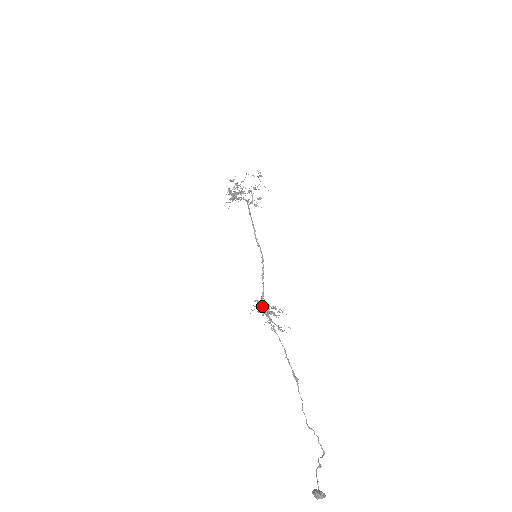
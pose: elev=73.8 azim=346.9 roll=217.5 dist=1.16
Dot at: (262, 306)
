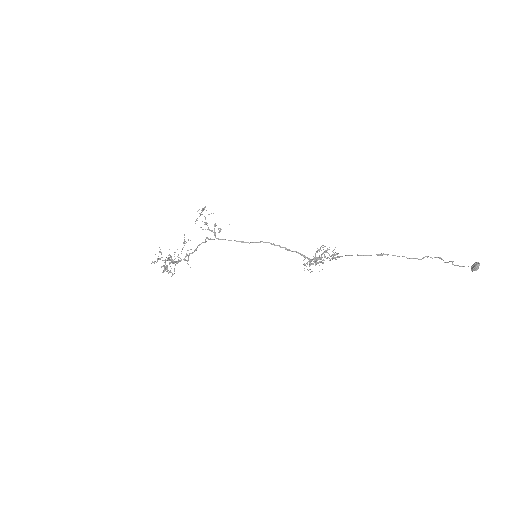
Dot at: (314, 260)
